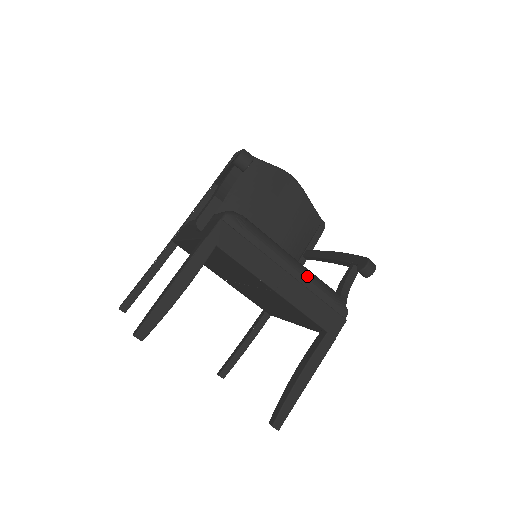
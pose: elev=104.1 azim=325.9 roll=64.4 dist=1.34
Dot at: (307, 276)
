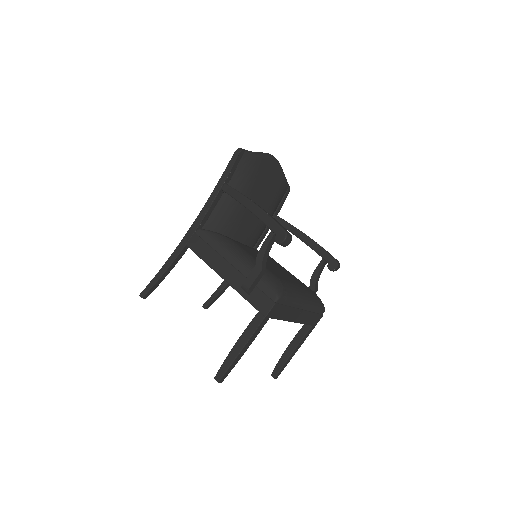
Dot at: (311, 305)
